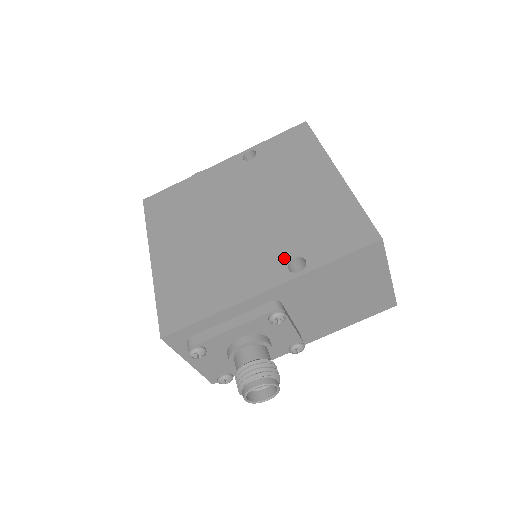
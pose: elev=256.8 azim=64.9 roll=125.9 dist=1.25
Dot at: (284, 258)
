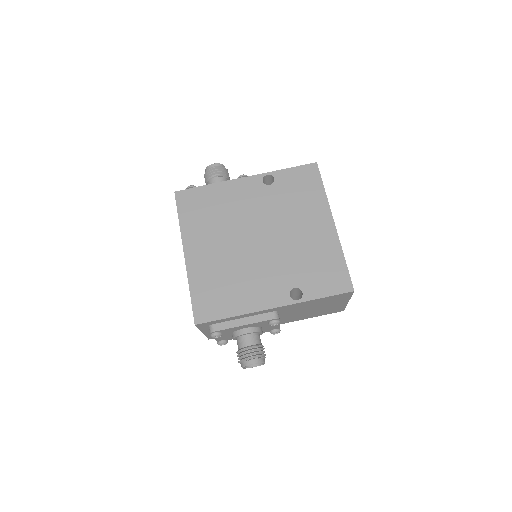
Dot at: (288, 286)
